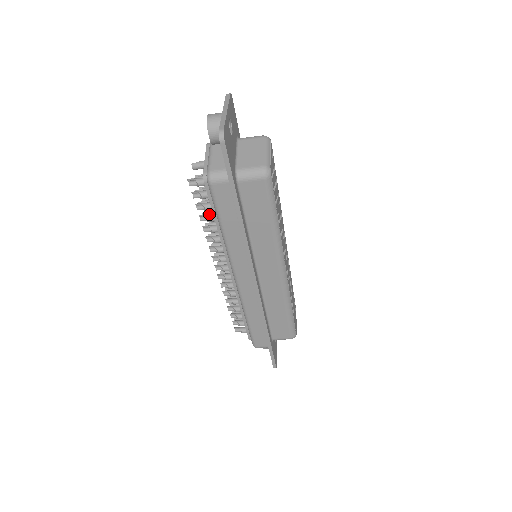
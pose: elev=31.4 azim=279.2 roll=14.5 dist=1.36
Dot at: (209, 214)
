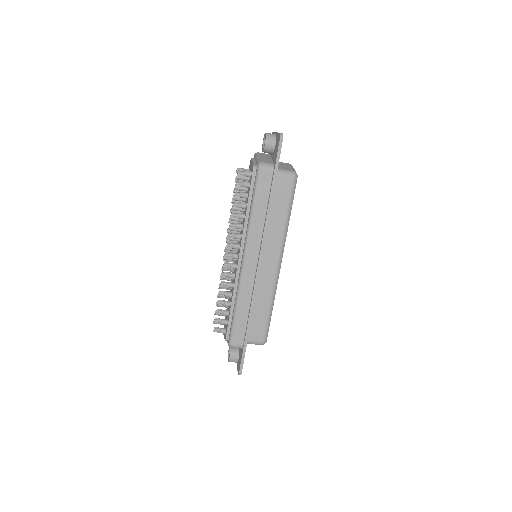
Dot at: occluded
